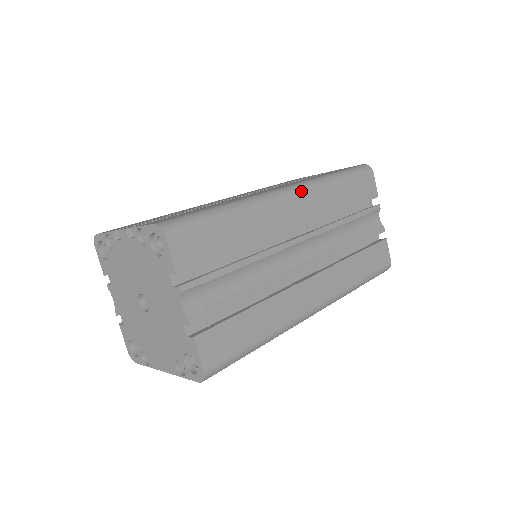
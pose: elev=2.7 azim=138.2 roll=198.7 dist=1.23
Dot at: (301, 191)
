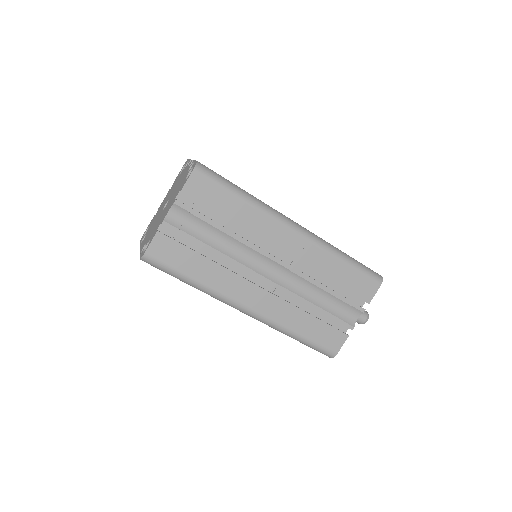
Dot at: (306, 236)
